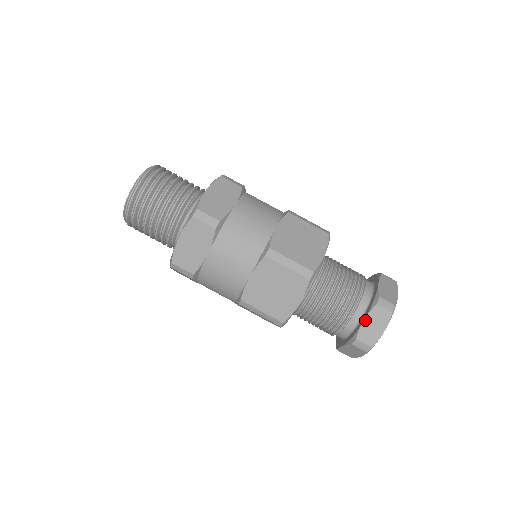
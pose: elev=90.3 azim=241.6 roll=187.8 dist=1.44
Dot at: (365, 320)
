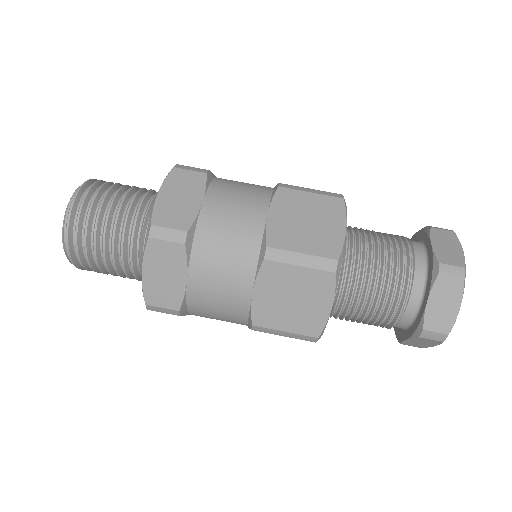
Dot at: (429, 301)
